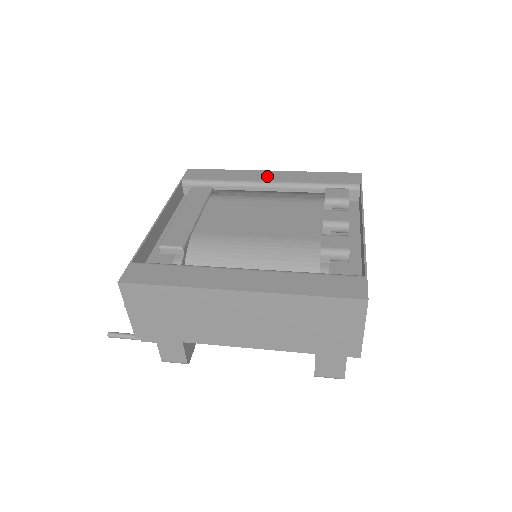
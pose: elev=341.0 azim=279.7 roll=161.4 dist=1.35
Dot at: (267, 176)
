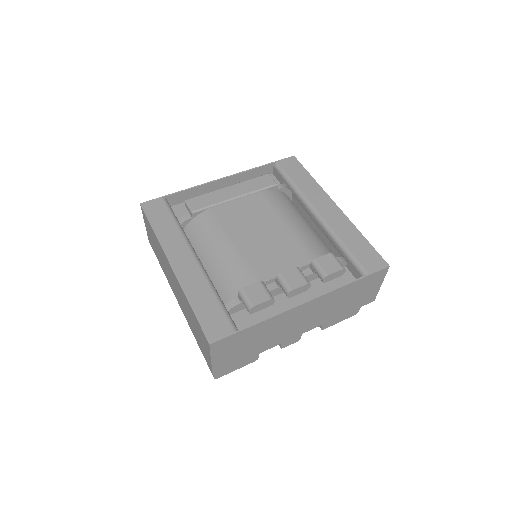
Dot at: (325, 206)
